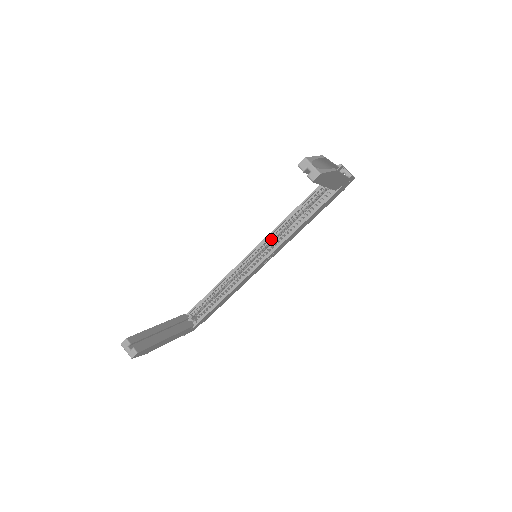
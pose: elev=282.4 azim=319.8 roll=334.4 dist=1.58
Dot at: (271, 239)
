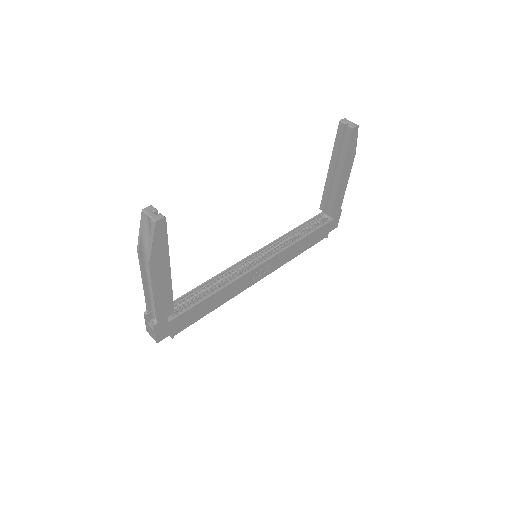
Dot at: (269, 250)
